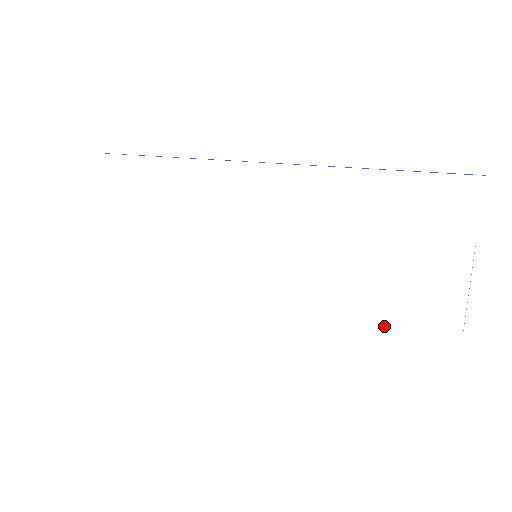
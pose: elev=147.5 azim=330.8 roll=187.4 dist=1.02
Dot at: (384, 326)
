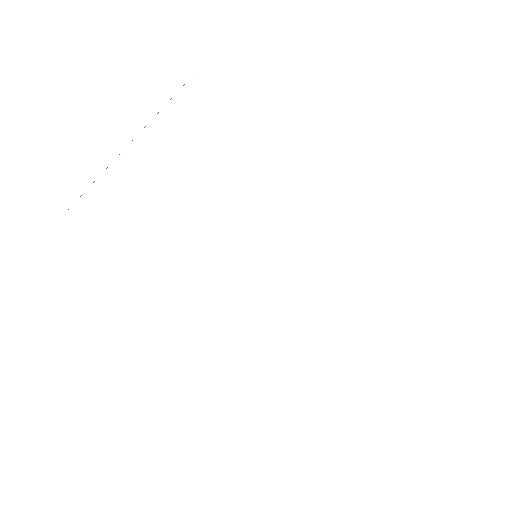
Dot at: (293, 341)
